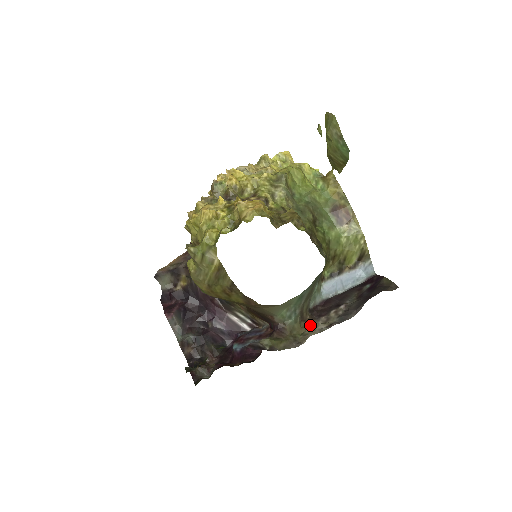
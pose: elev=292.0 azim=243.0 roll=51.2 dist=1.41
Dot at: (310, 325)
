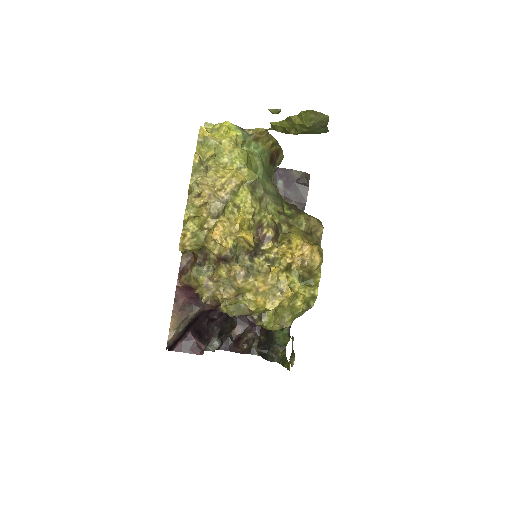
Dot at: occluded
